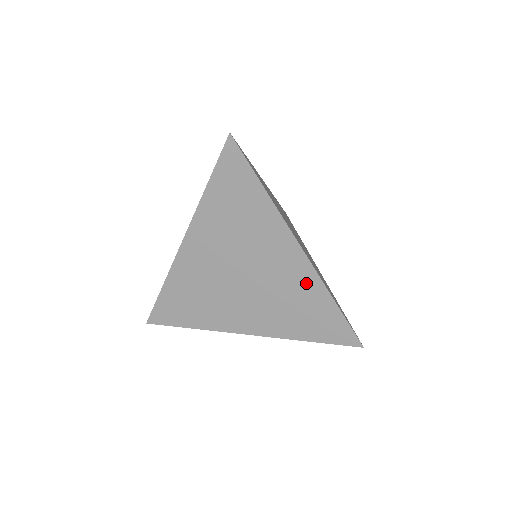
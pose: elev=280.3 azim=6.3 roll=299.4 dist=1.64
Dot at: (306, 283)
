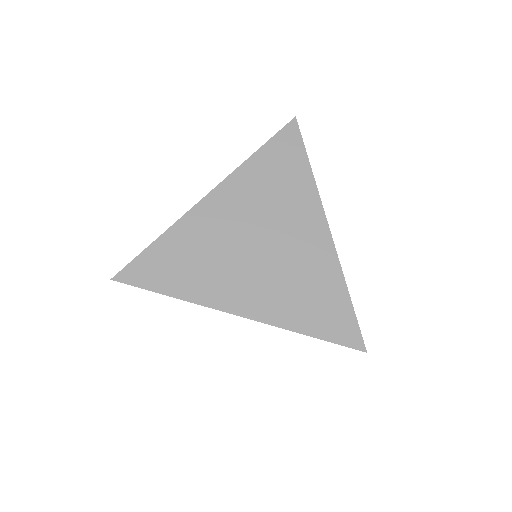
Dot at: (324, 266)
